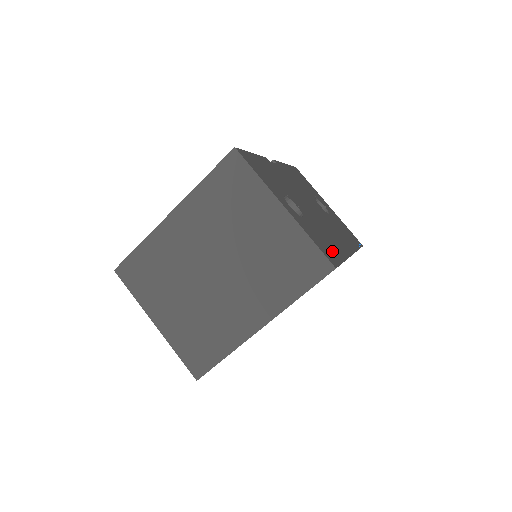
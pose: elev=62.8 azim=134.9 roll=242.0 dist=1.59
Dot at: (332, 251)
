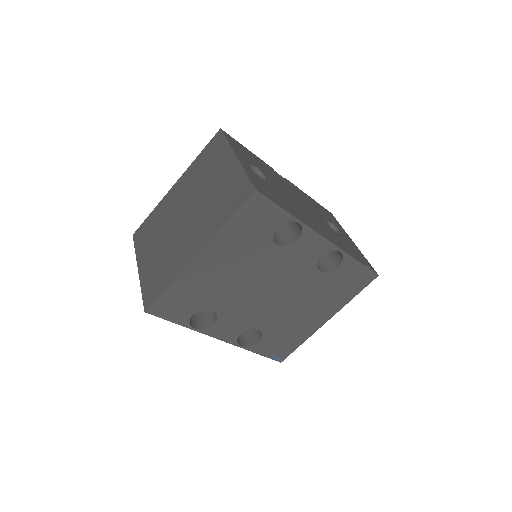
Dot at: (276, 199)
